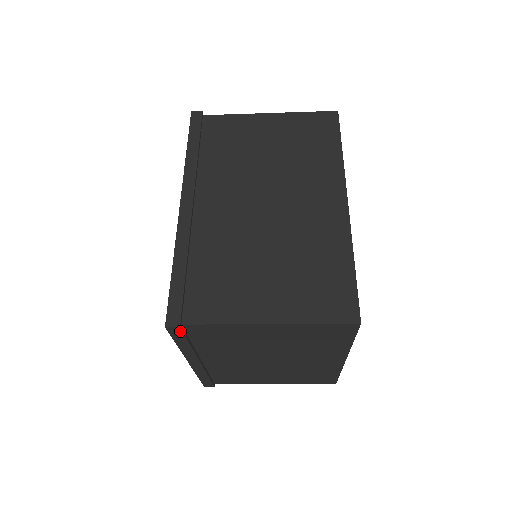
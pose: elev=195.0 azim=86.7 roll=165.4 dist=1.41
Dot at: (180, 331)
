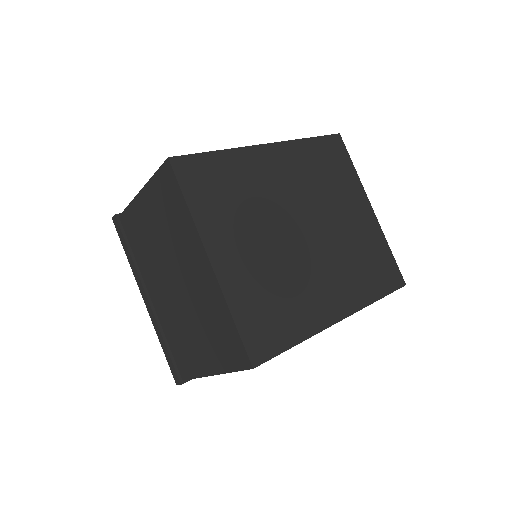
Dot at: (118, 223)
